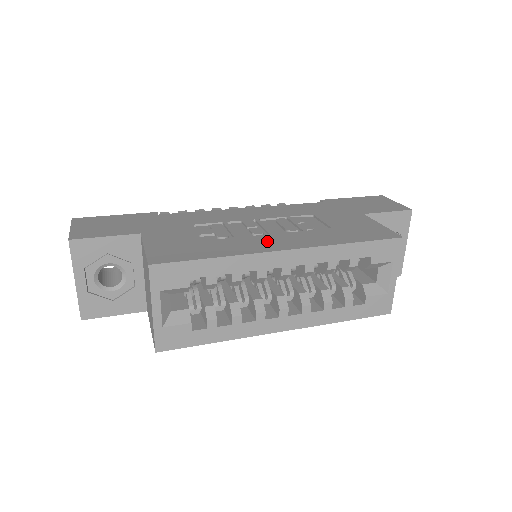
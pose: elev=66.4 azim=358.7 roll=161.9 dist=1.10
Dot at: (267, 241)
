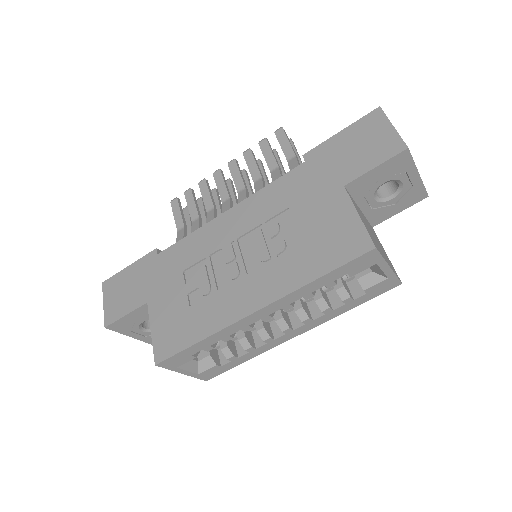
Dot at: (240, 295)
